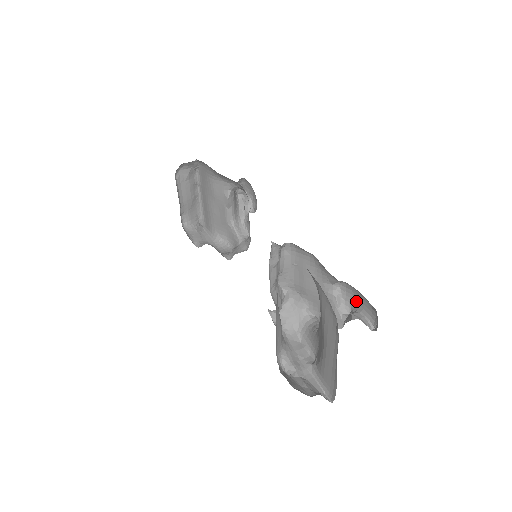
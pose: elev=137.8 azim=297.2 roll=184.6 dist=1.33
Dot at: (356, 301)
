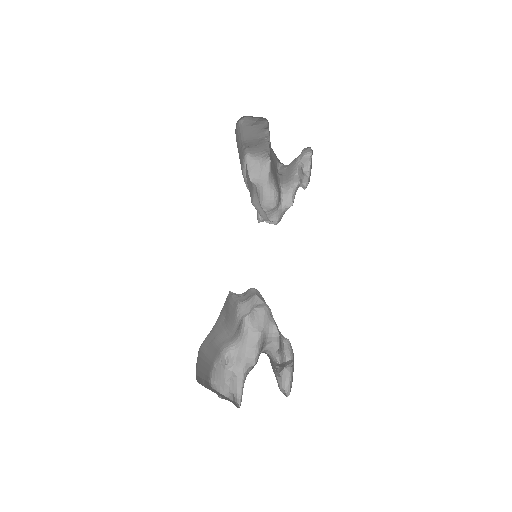
Dot at: occluded
